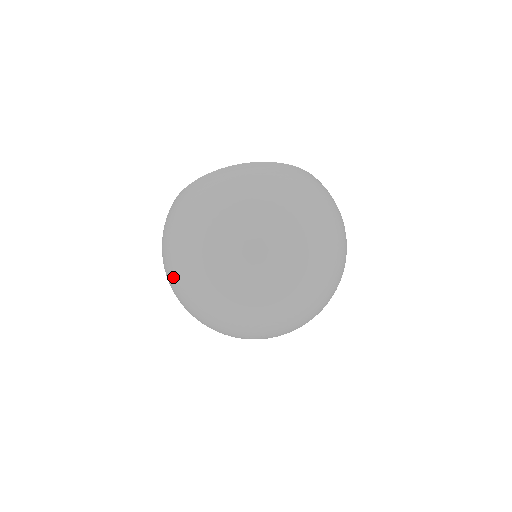
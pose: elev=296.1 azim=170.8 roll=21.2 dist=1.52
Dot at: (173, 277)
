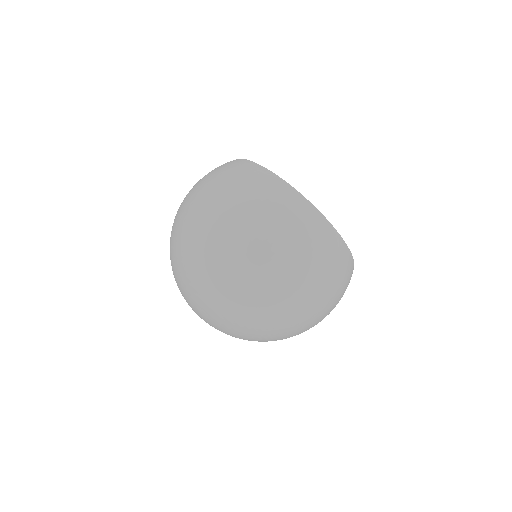
Dot at: occluded
